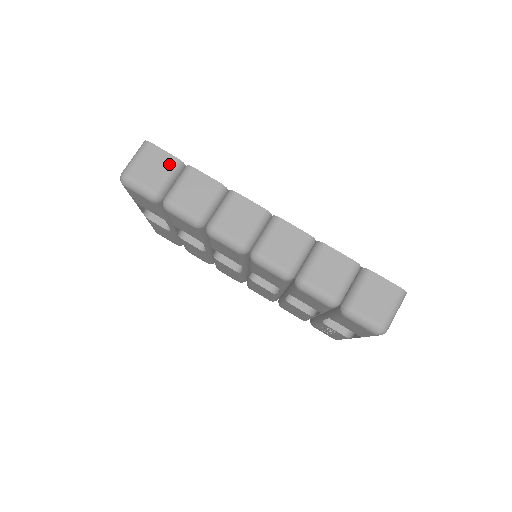
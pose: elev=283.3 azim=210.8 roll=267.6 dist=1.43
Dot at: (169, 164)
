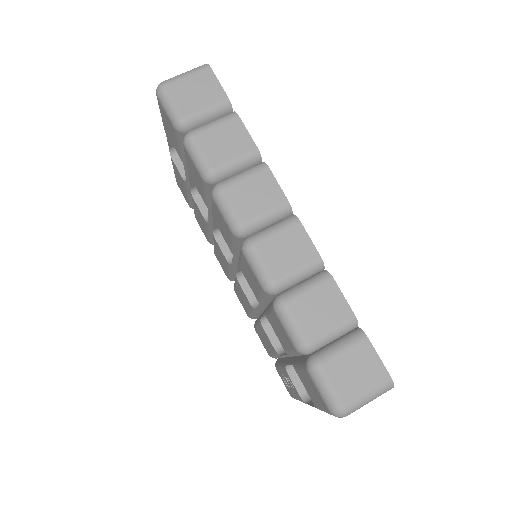
Dot at: (216, 99)
